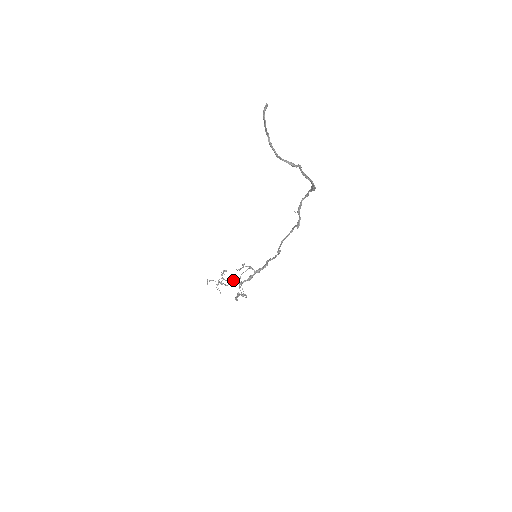
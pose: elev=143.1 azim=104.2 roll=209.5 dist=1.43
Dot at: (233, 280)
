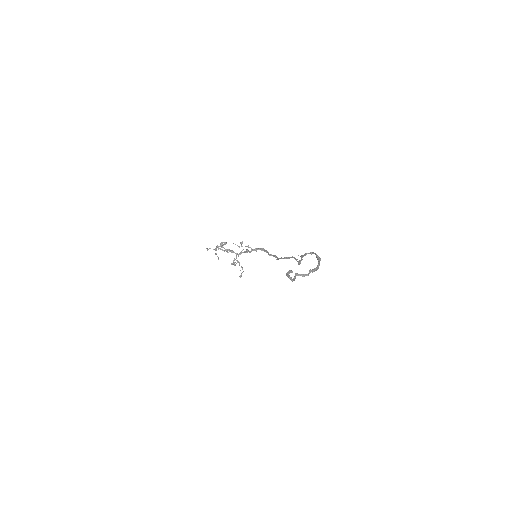
Dot at: (231, 250)
